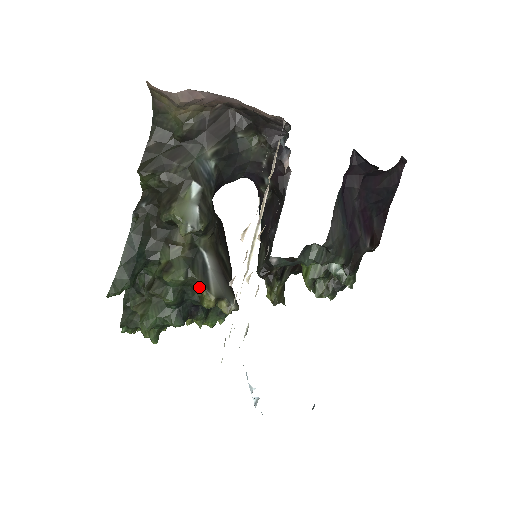
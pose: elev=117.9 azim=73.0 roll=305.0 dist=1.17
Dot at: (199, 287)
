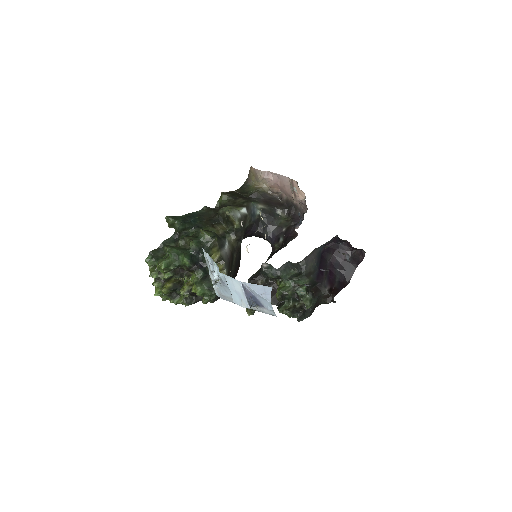
Dot at: (215, 247)
